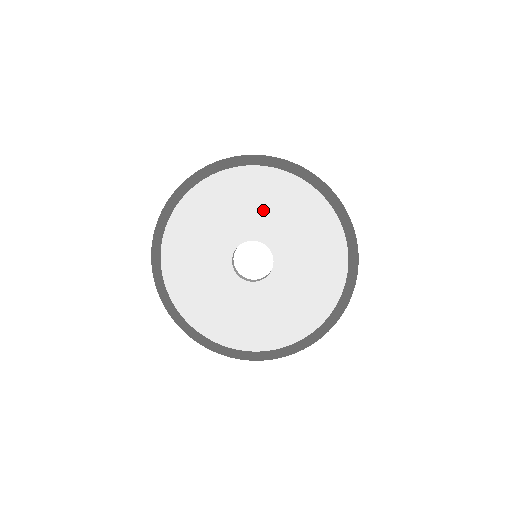
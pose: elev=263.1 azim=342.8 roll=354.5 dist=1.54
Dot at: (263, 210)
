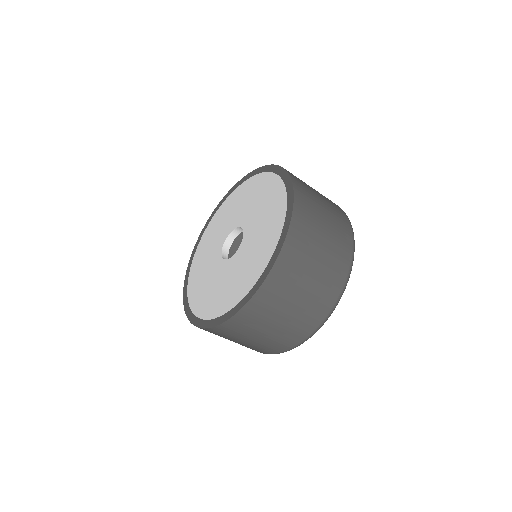
Dot at: (260, 210)
